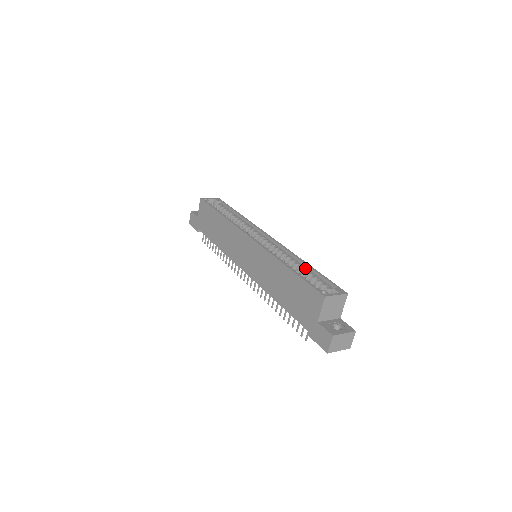
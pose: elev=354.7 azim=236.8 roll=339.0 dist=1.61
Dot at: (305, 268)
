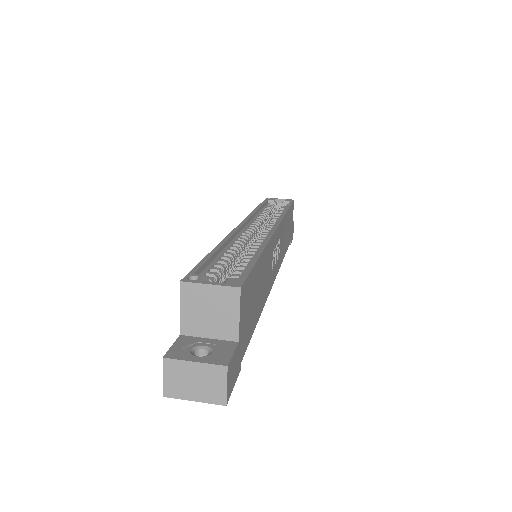
Dot at: (252, 257)
